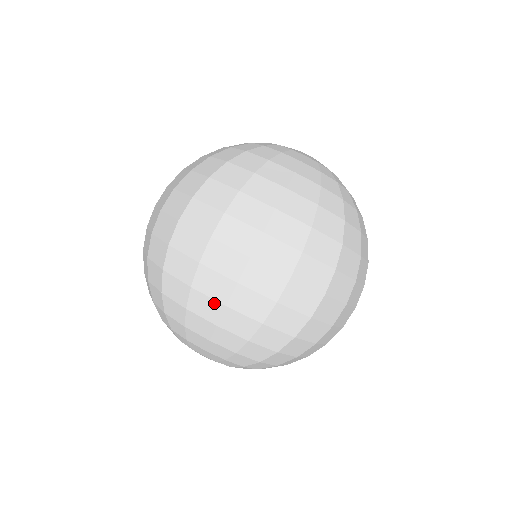
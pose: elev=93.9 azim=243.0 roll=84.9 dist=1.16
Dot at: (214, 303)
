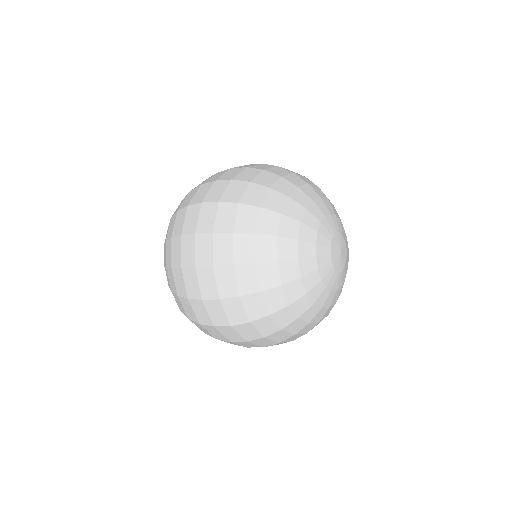
Dot at: (171, 258)
